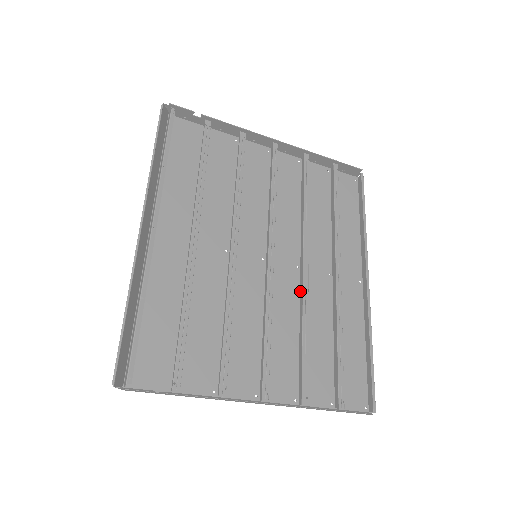
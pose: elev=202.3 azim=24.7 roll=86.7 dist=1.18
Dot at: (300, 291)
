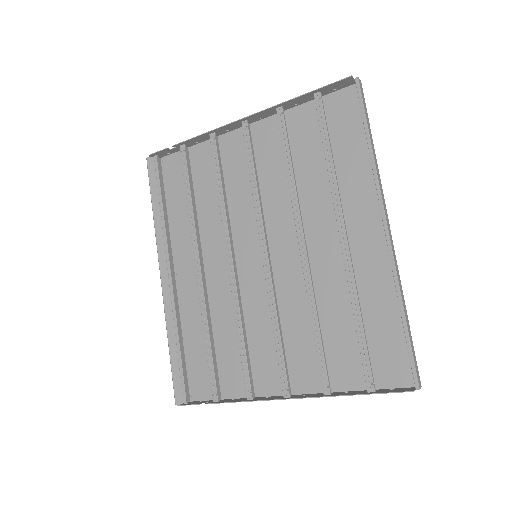
Dot at: occluded
